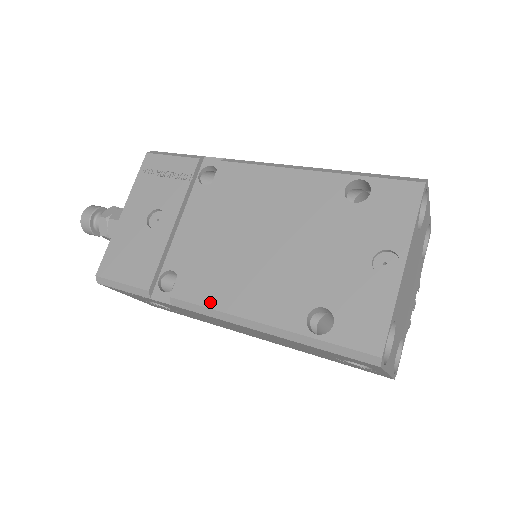
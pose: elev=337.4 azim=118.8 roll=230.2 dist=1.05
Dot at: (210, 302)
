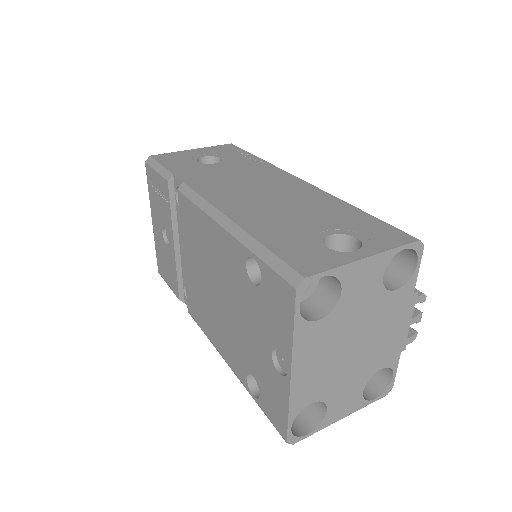
Dot at: (204, 329)
